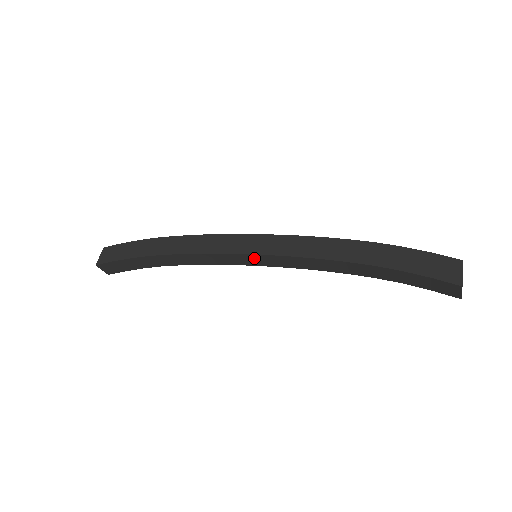
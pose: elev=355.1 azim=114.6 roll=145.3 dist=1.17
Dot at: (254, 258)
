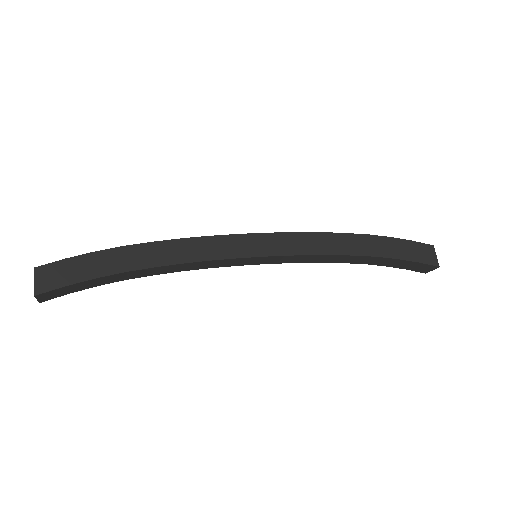
Dot at: (258, 259)
